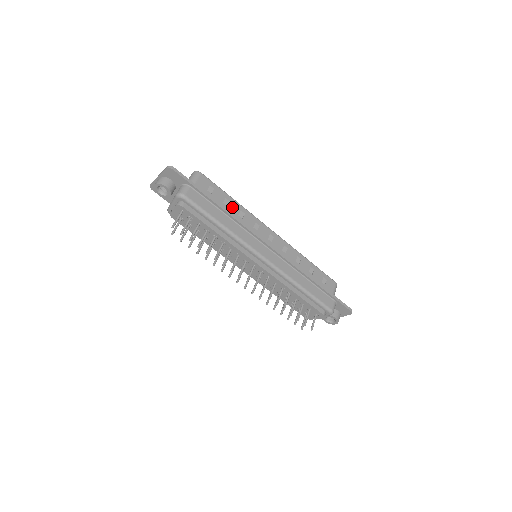
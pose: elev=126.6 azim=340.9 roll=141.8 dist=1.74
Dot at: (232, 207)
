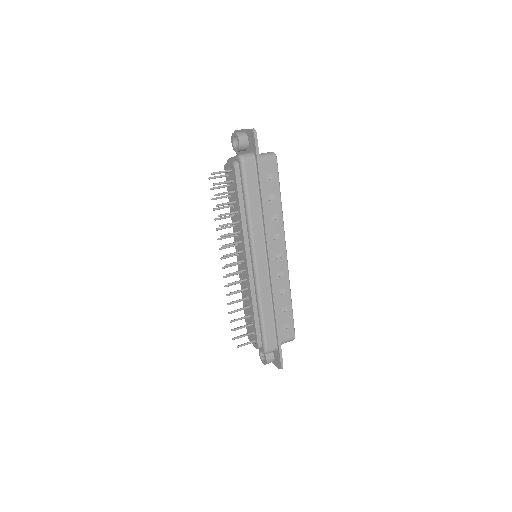
Dot at: (273, 205)
